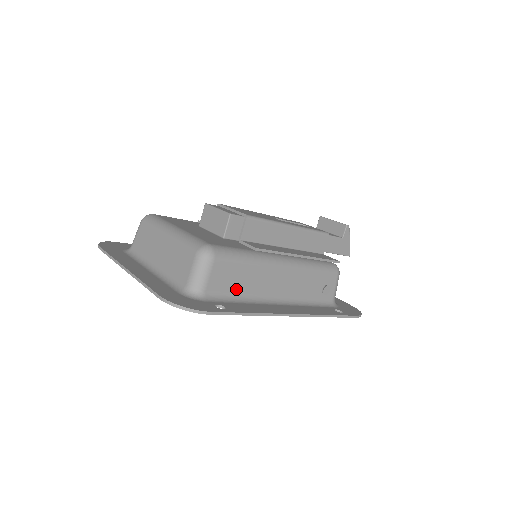
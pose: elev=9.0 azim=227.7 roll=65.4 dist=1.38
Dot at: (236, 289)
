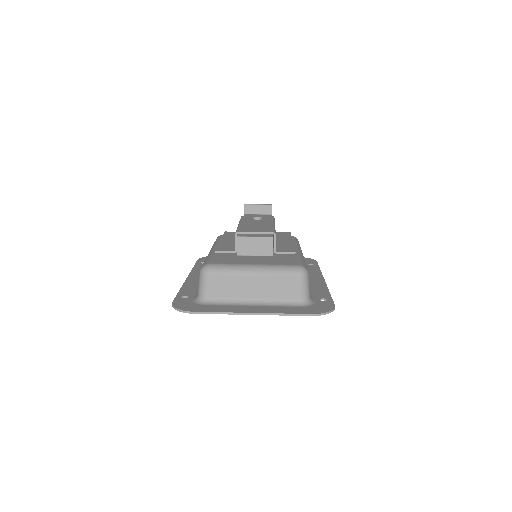
Dot at: occluded
